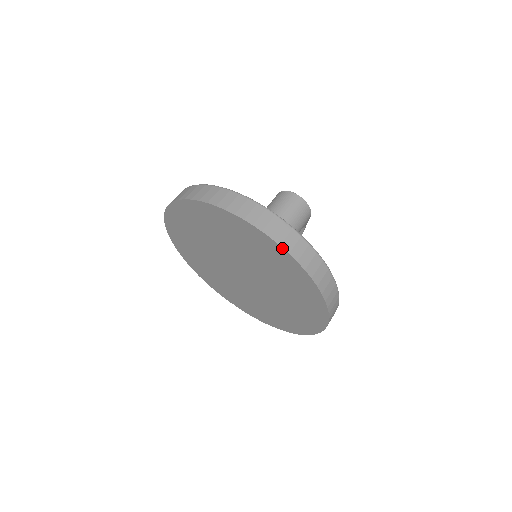
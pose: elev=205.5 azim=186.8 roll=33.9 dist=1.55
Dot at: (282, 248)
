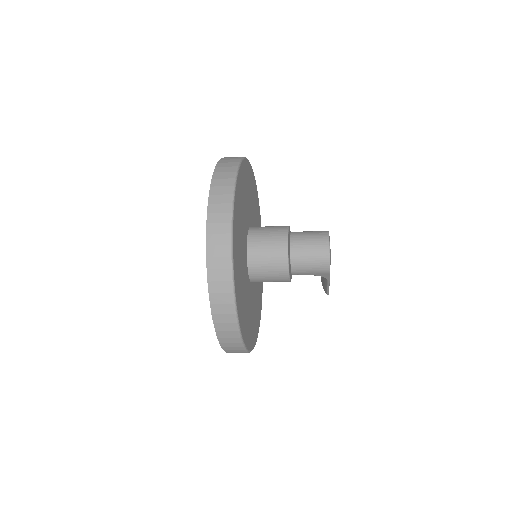
Dot at: (206, 249)
